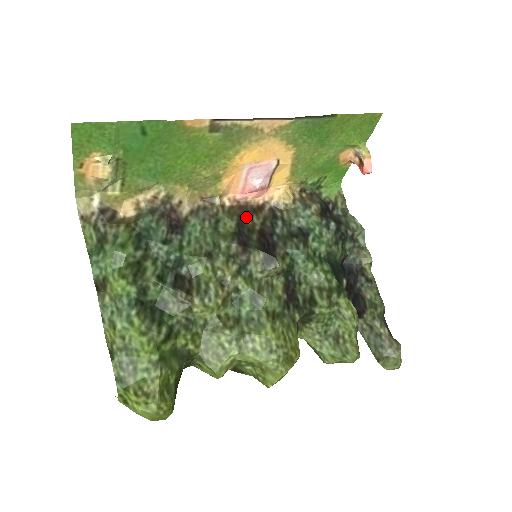
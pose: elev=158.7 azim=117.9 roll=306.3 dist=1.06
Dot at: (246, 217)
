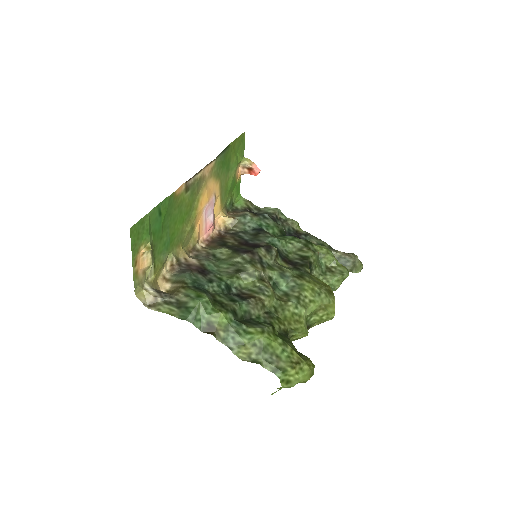
Dot at: (224, 243)
